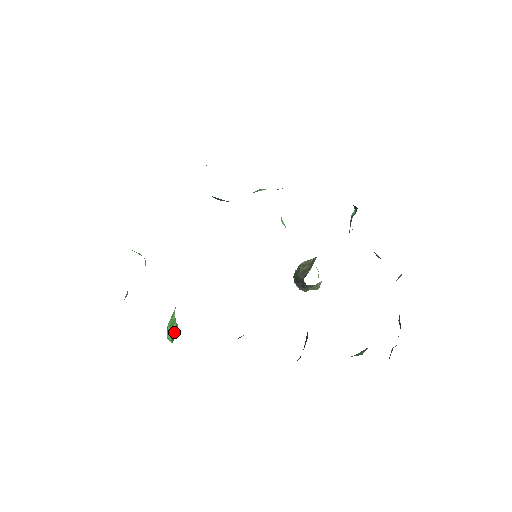
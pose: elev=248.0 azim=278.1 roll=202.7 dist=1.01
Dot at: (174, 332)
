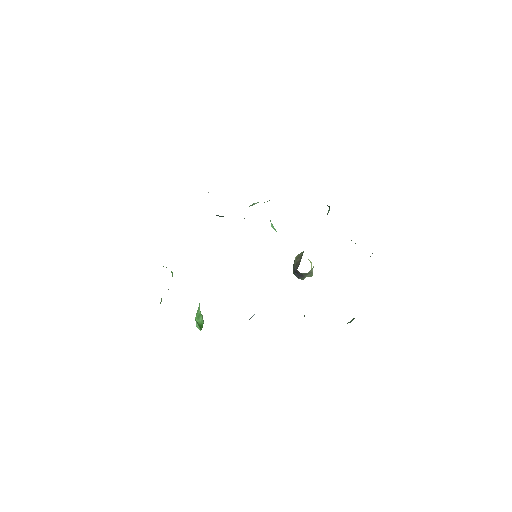
Dot at: (201, 323)
